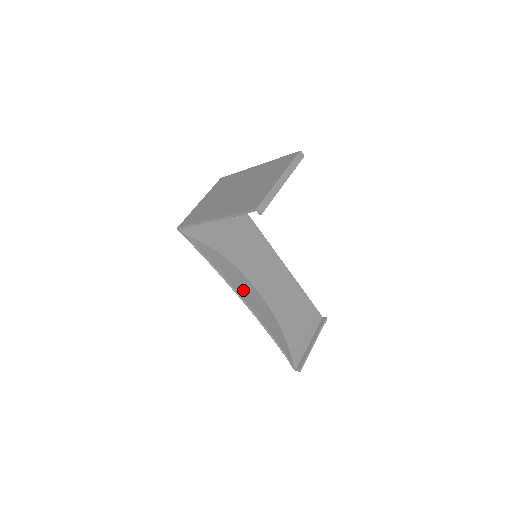
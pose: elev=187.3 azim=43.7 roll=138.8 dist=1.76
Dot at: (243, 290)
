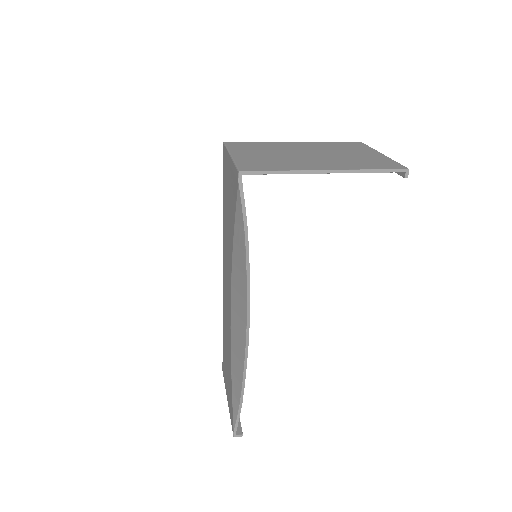
Dot at: occluded
